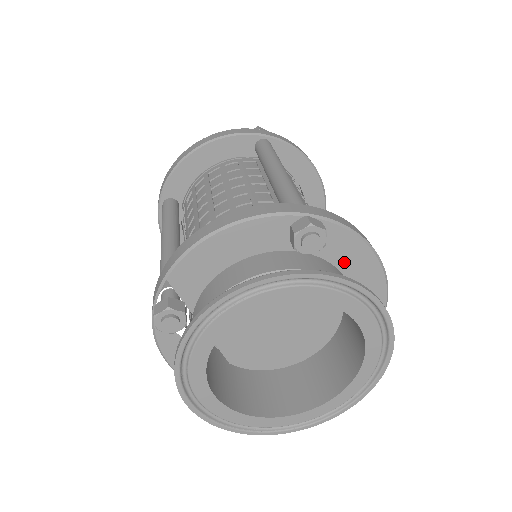
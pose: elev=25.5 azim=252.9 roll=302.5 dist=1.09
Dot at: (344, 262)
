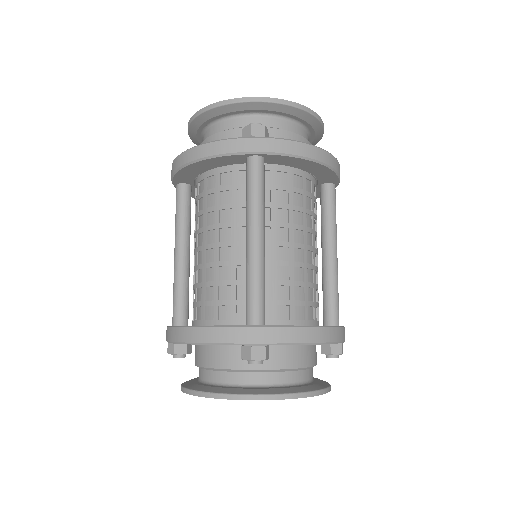
Dot at: occluded
